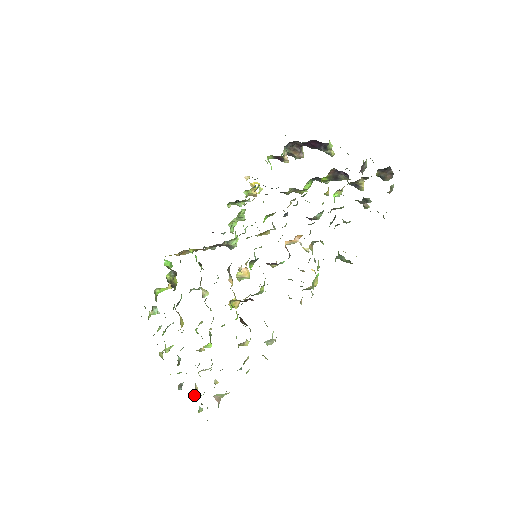
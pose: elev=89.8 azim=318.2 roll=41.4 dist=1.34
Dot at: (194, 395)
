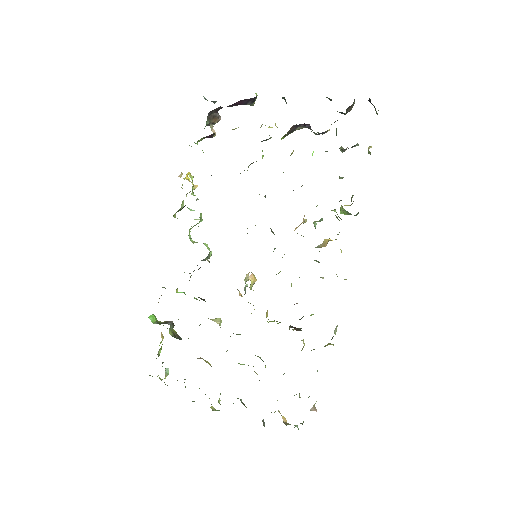
Dot at: (284, 421)
